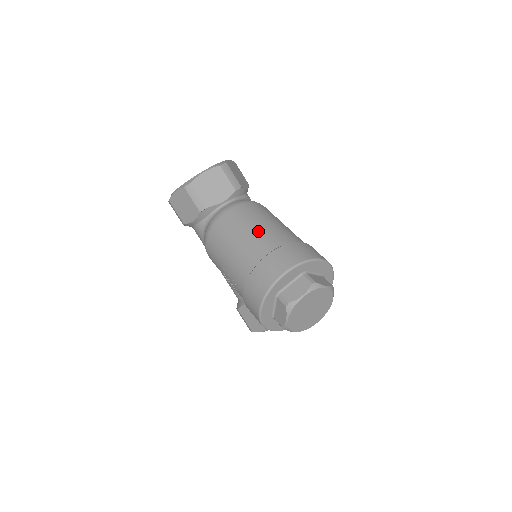
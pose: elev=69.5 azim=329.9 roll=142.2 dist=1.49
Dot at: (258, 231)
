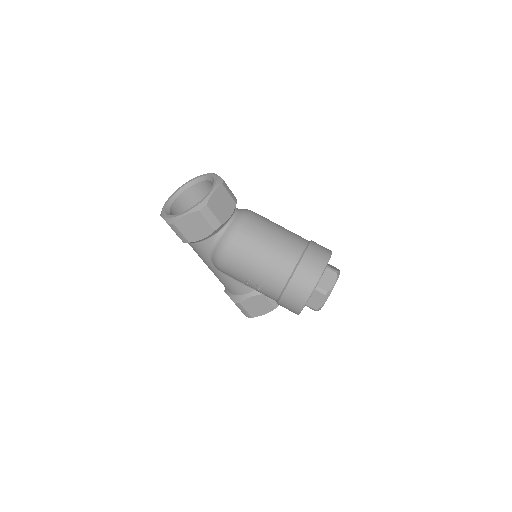
Dot at: (280, 239)
